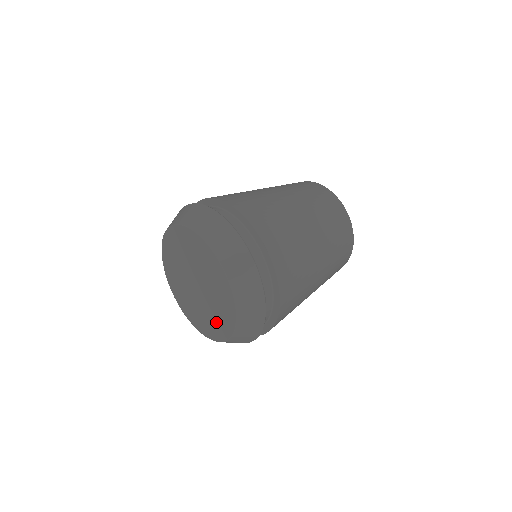
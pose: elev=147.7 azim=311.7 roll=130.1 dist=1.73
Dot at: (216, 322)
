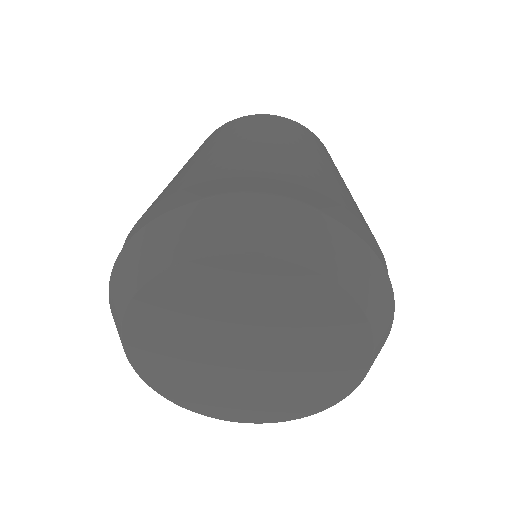
Dot at: (325, 372)
